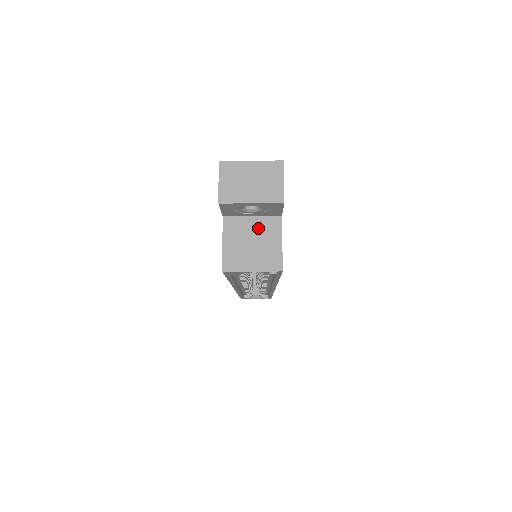
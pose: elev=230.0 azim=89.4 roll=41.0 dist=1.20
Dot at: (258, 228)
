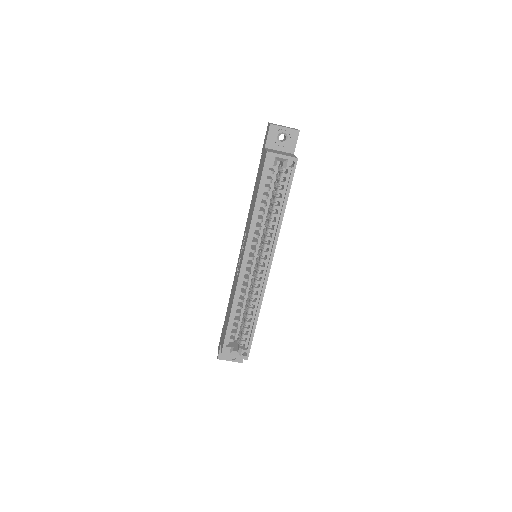
Dot at: (283, 152)
